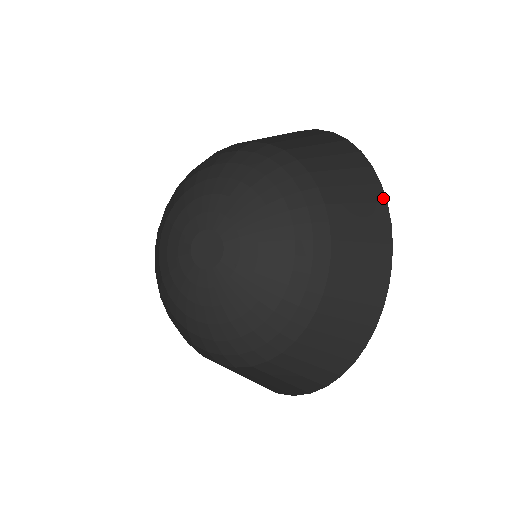
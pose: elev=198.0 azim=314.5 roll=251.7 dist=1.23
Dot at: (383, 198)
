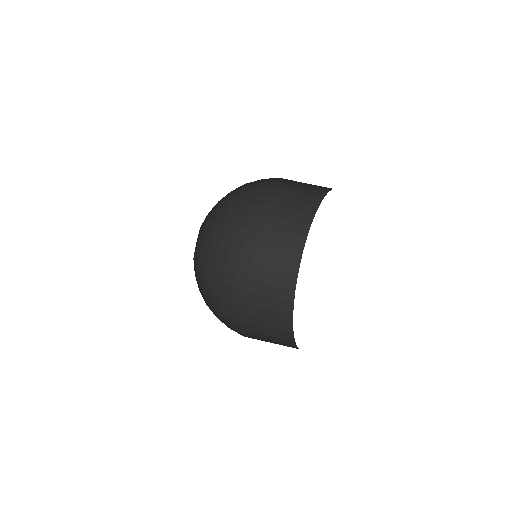
Dot at: (294, 286)
